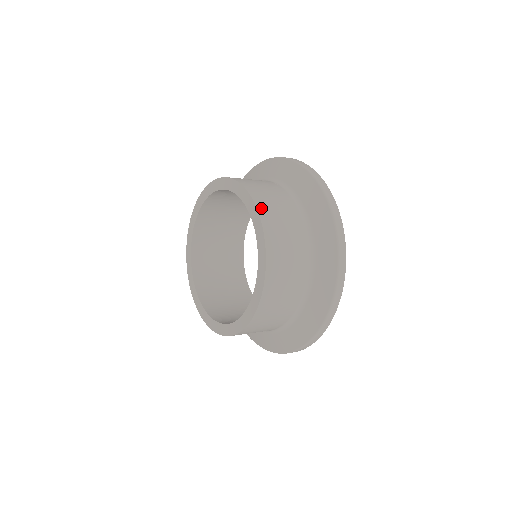
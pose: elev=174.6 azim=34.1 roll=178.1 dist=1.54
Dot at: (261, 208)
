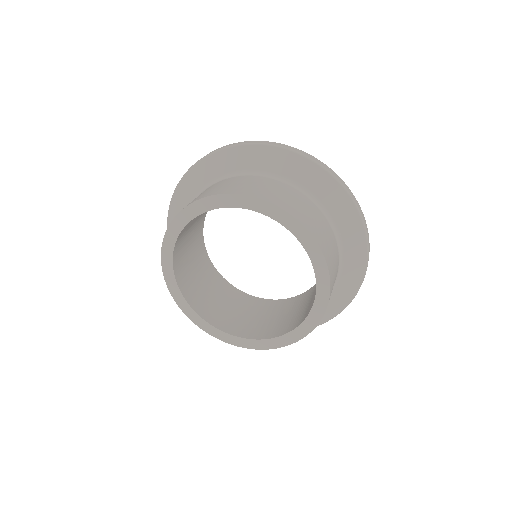
Dot at: (314, 235)
